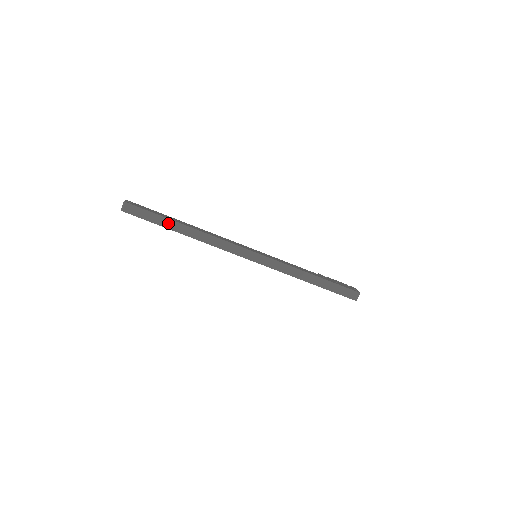
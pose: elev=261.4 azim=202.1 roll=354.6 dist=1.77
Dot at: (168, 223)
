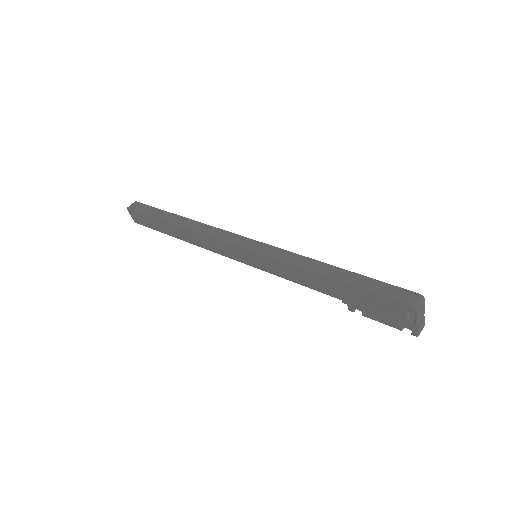
Dot at: (164, 215)
